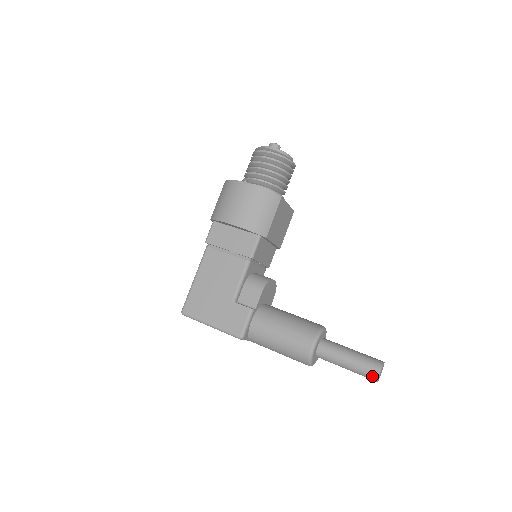
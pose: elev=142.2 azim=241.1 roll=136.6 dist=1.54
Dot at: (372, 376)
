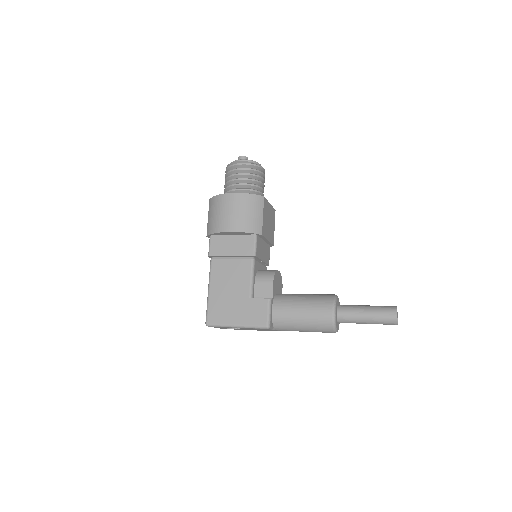
Dot at: (391, 321)
